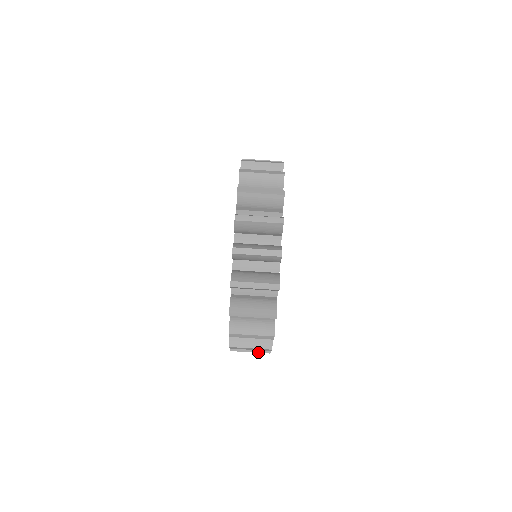
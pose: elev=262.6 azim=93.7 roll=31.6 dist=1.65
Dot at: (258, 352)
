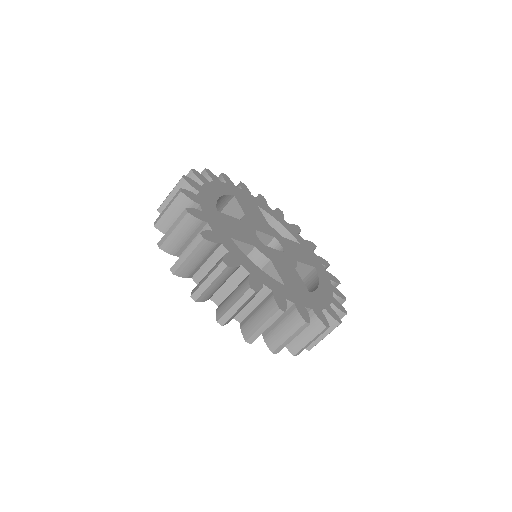
Dot at: occluded
